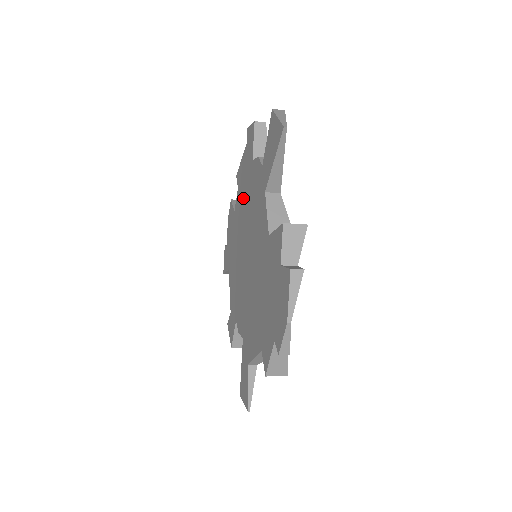
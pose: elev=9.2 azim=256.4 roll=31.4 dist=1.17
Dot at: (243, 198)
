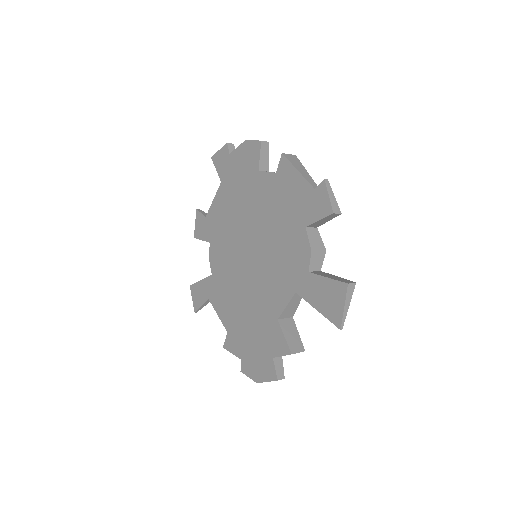
Dot at: (275, 208)
